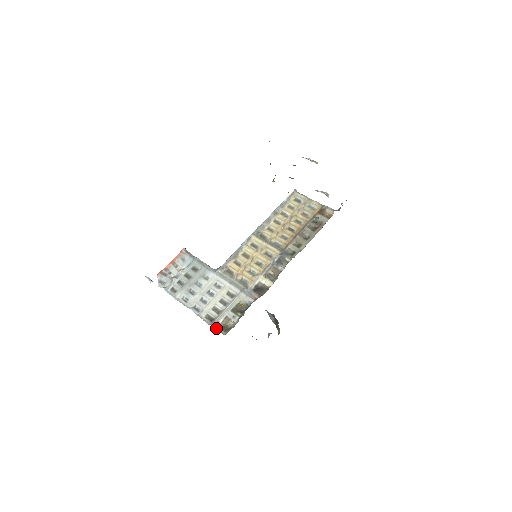
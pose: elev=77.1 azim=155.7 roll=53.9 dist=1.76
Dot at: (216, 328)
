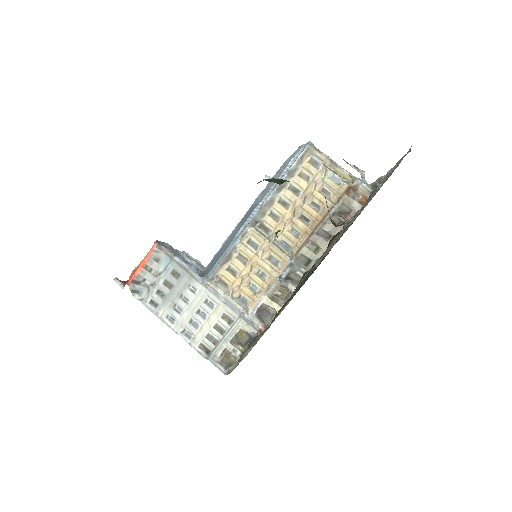
Dot at: (214, 365)
